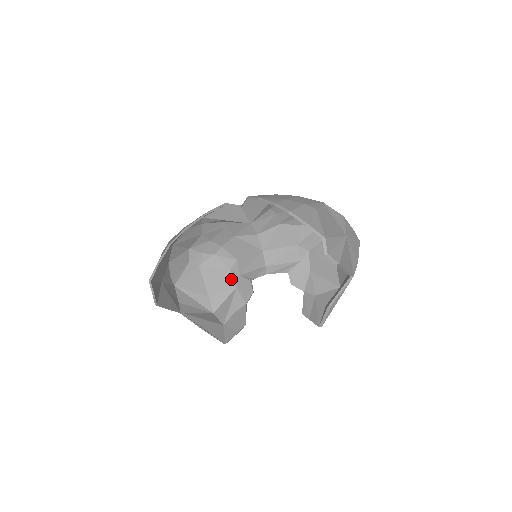
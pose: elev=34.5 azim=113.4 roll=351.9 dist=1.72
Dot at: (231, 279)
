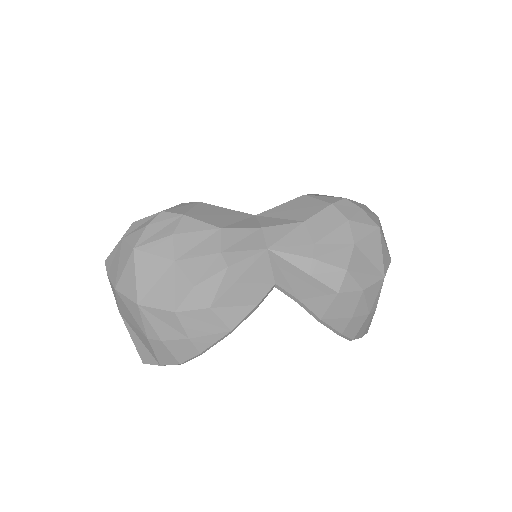
Dot at: occluded
